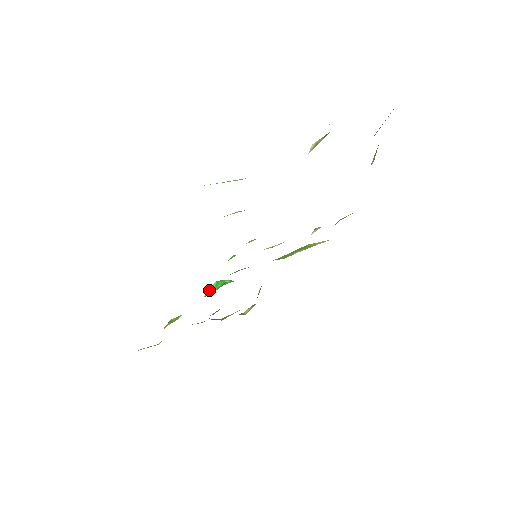
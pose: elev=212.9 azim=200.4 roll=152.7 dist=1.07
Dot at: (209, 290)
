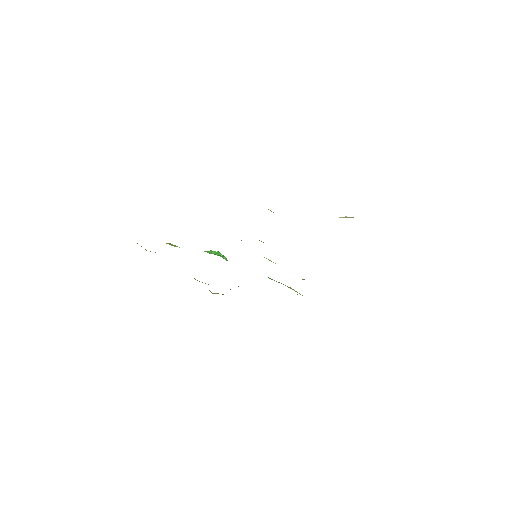
Dot at: (209, 251)
